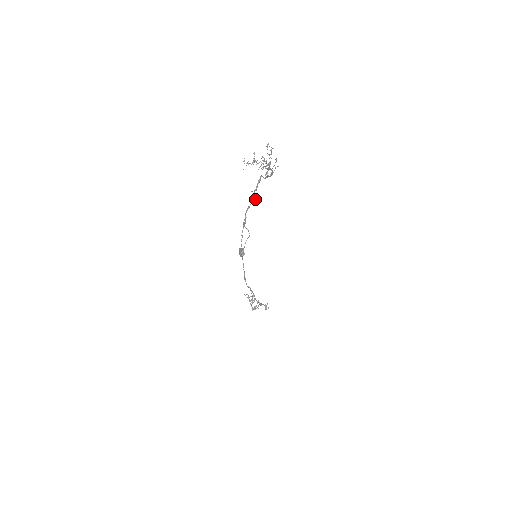
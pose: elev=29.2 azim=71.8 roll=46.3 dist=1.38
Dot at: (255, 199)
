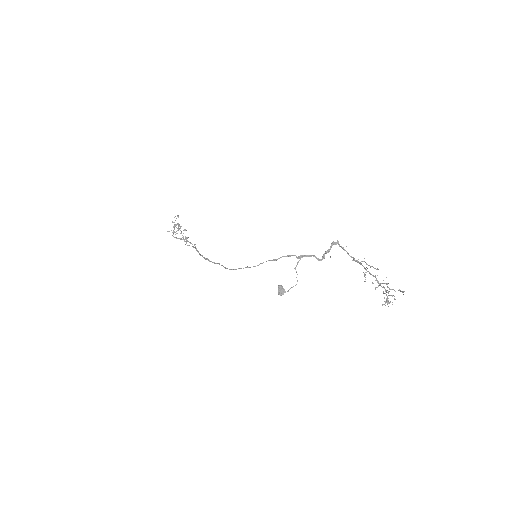
Dot at: occluded
